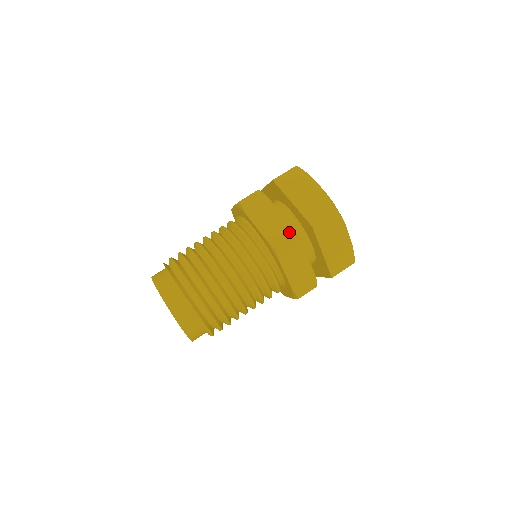
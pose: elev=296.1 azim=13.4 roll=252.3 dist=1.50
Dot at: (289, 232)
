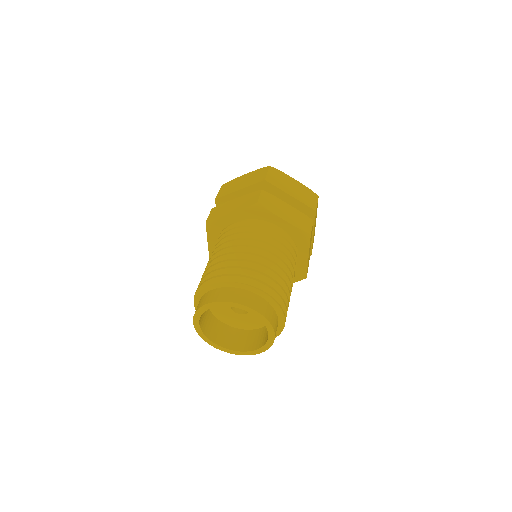
Dot at: (307, 219)
